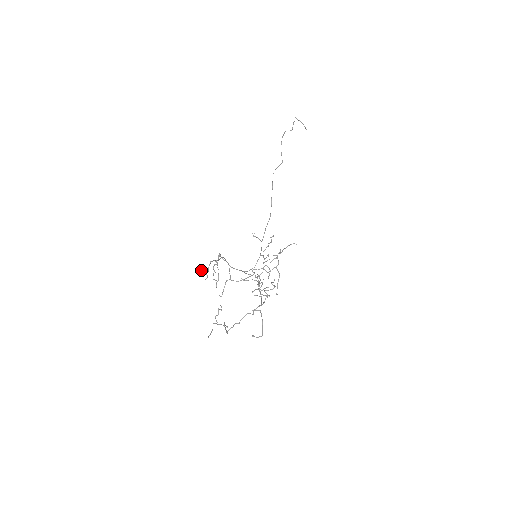
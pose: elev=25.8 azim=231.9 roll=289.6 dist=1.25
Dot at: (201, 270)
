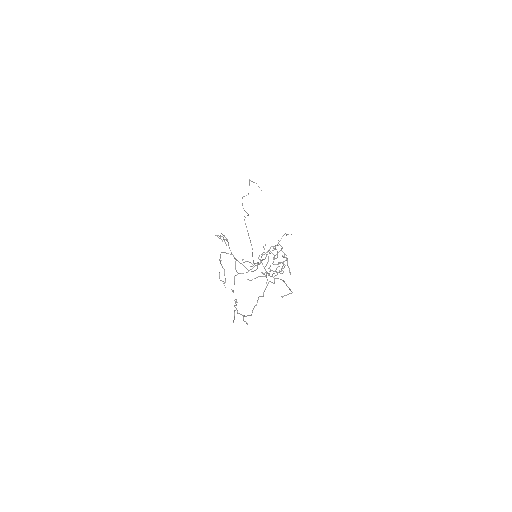
Dot at: (215, 235)
